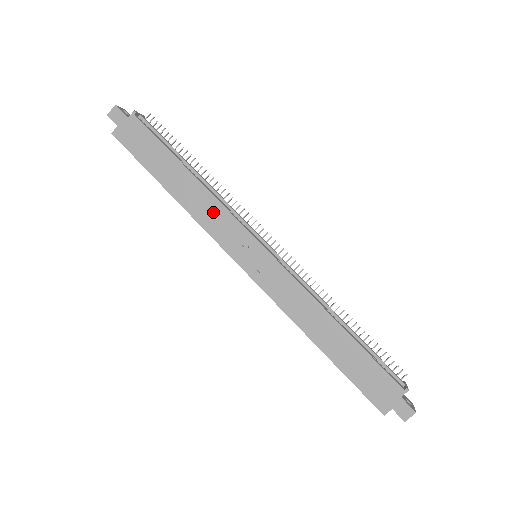
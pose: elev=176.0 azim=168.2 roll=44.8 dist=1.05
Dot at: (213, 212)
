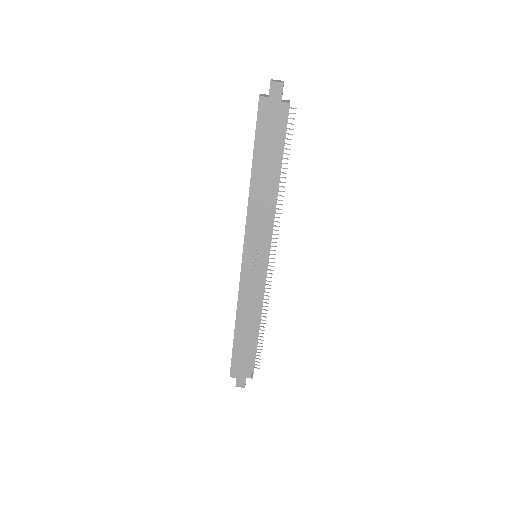
Dot at: (262, 216)
